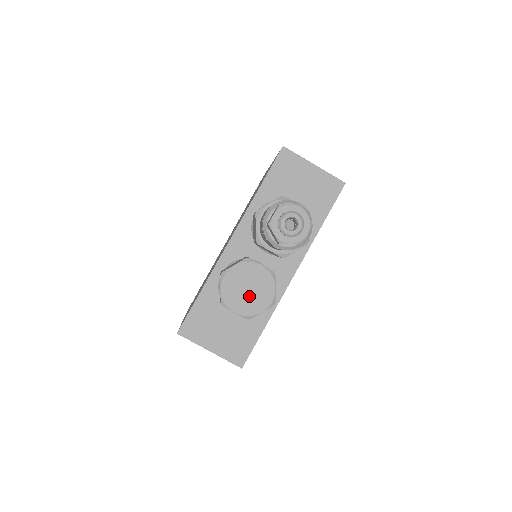
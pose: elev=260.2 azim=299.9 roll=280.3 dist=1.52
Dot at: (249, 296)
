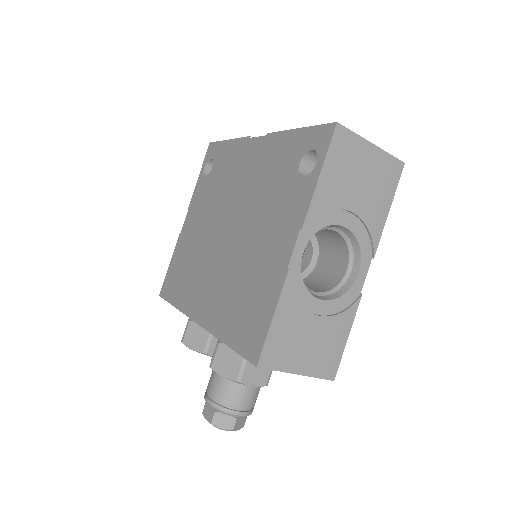
Dot at: occluded
